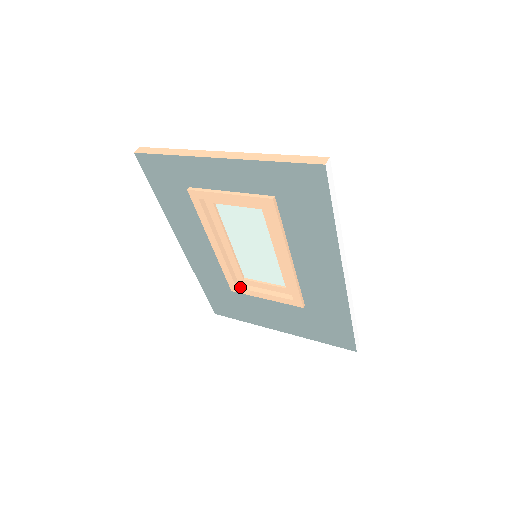
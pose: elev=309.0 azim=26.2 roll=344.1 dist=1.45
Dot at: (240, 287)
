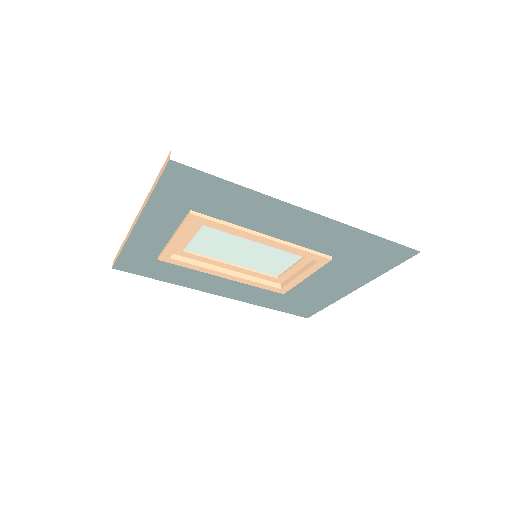
Dot at: (282, 286)
